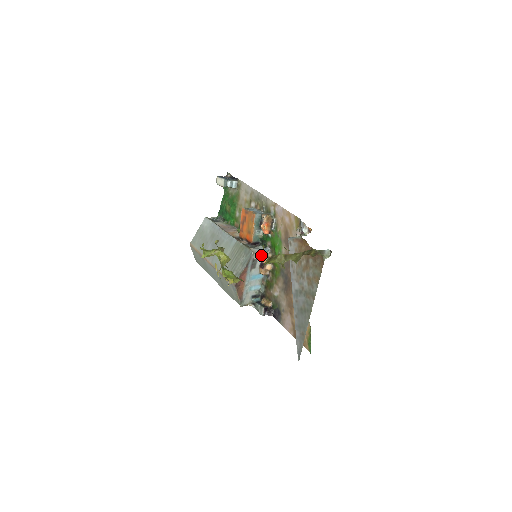
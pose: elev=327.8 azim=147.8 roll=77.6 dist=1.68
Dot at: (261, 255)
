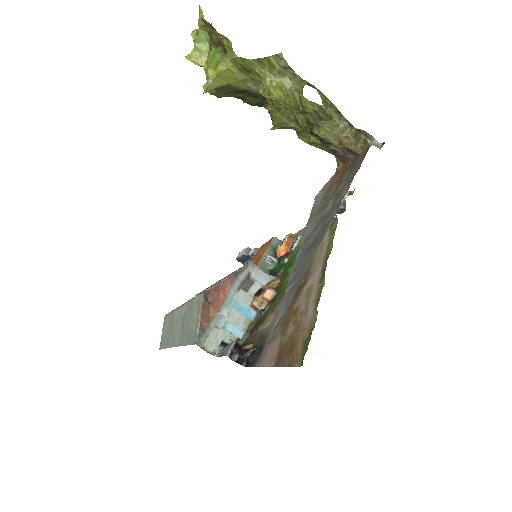
Dot at: (263, 278)
